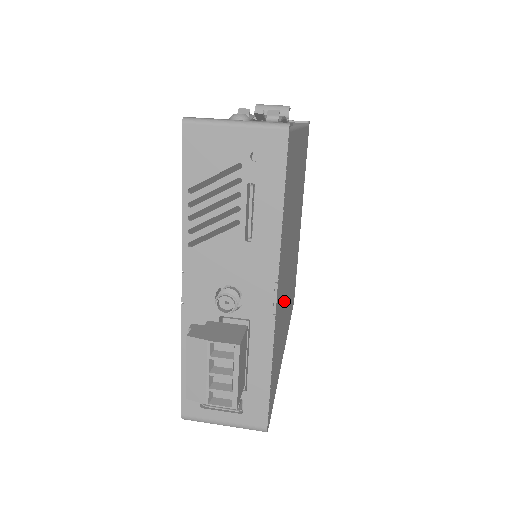
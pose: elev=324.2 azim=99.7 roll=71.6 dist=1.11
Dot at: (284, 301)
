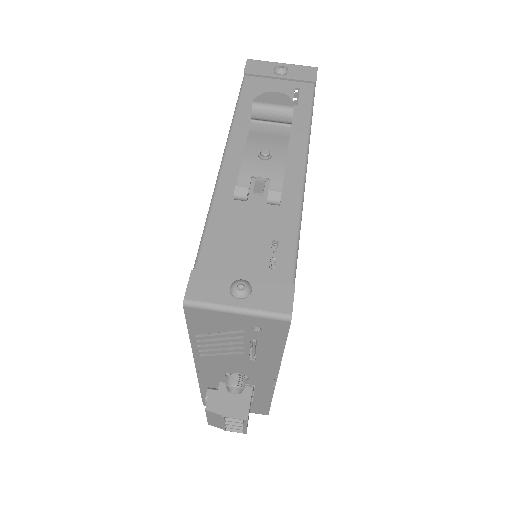
Dot at: occluded
